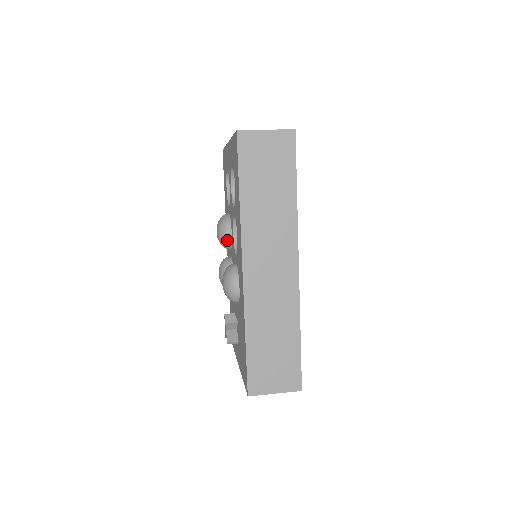
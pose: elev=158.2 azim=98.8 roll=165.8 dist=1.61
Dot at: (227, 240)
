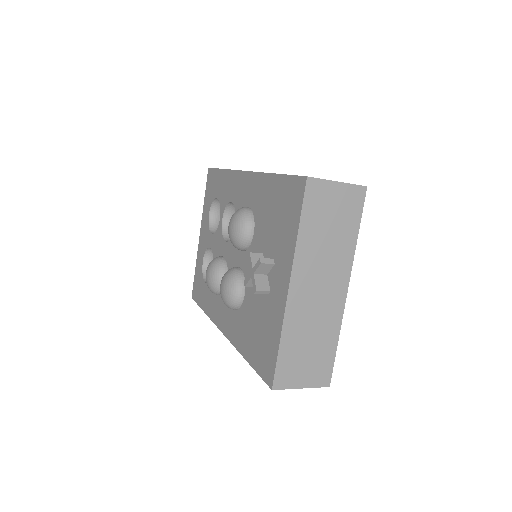
Dot at: (221, 261)
